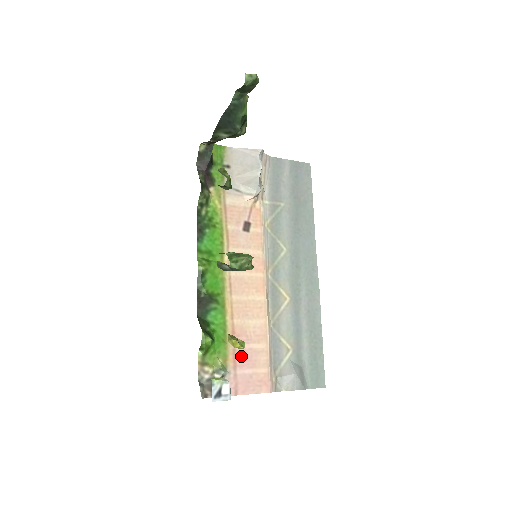
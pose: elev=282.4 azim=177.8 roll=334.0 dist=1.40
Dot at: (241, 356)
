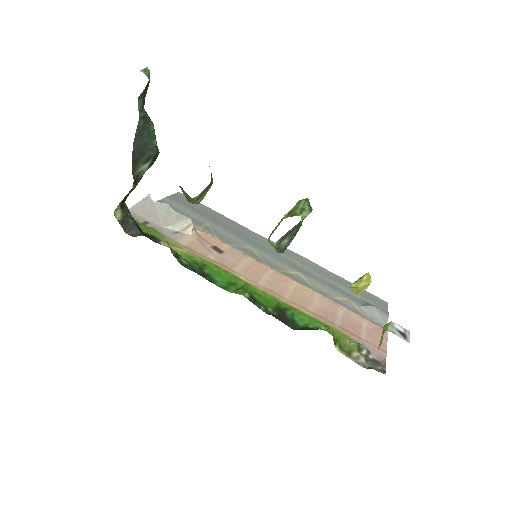
Dot at: (348, 327)
